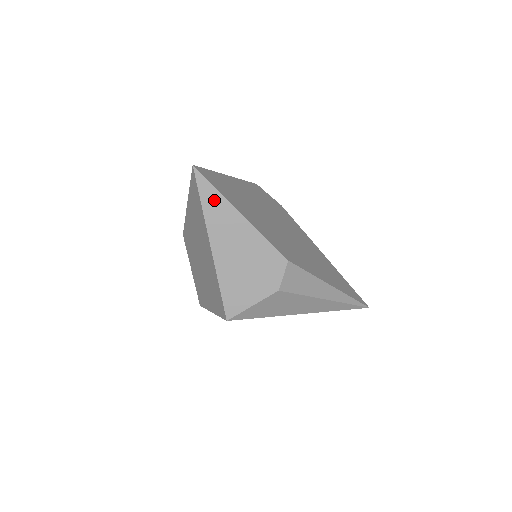
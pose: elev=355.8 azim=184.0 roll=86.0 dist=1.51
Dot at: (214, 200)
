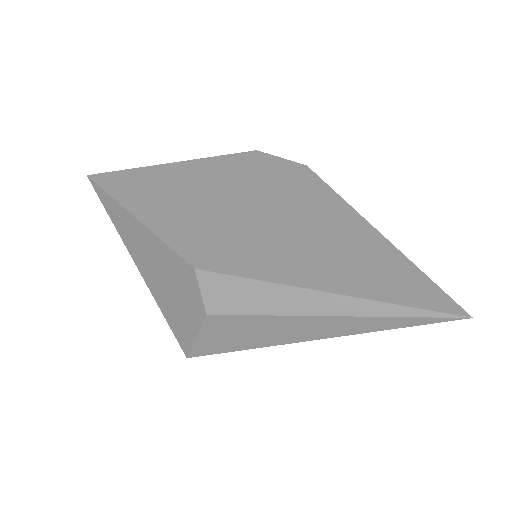
Dot at: (114, 209)
